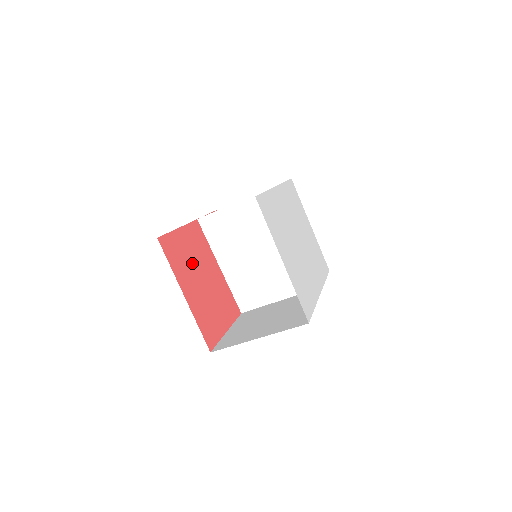
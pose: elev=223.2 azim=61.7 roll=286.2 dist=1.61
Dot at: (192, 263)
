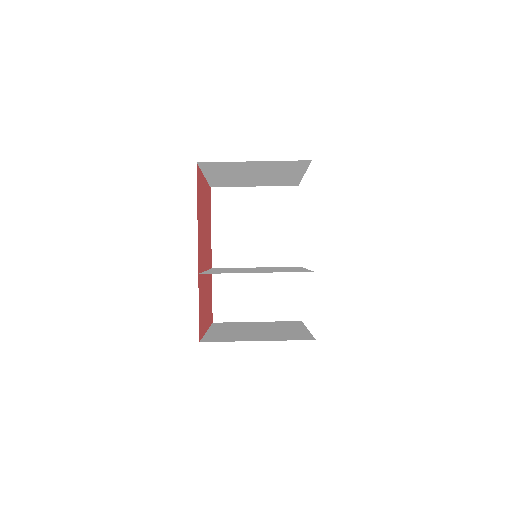
Dot at: (207, 219)
